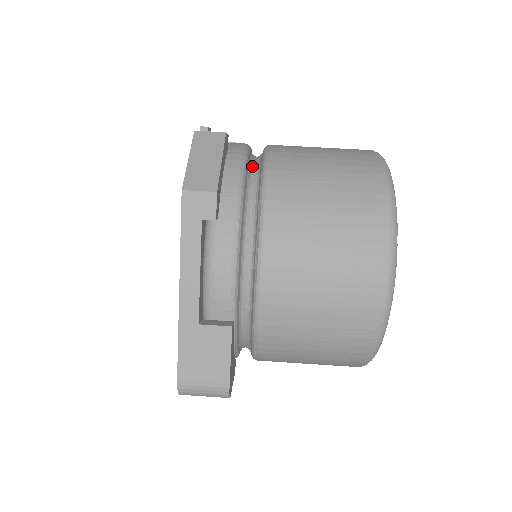
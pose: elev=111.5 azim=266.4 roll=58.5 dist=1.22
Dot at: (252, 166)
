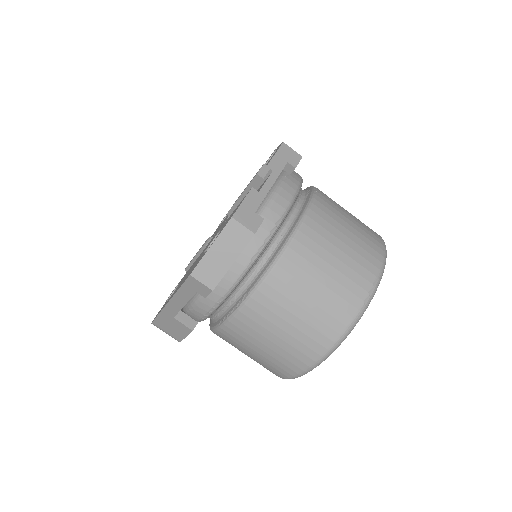
Dot at: (269, 247)
